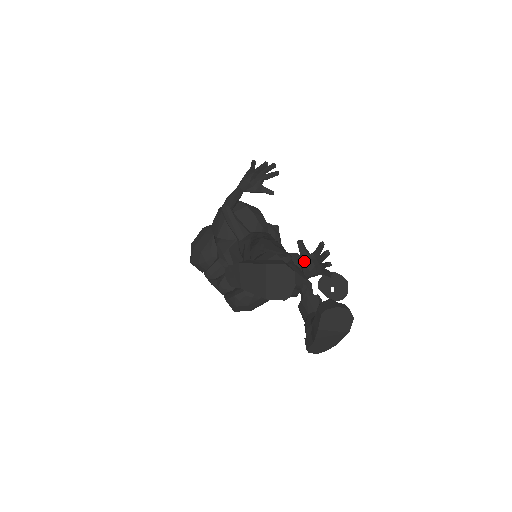
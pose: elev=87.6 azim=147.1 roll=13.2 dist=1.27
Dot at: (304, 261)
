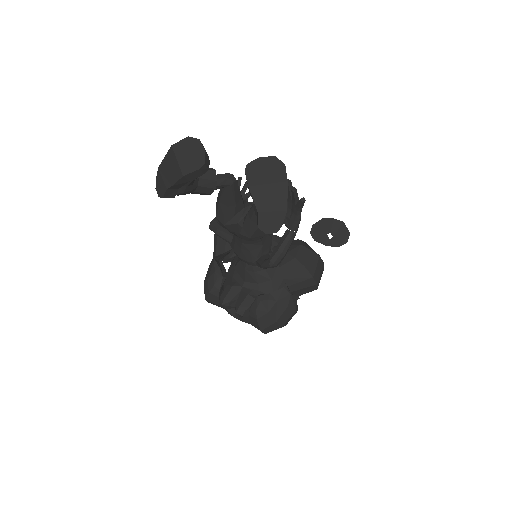
Dot at: occluded
